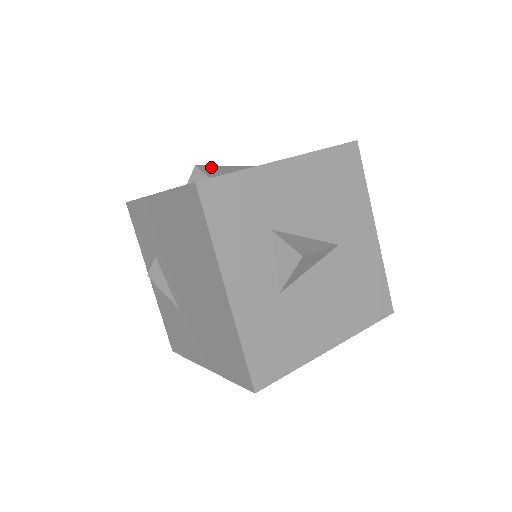
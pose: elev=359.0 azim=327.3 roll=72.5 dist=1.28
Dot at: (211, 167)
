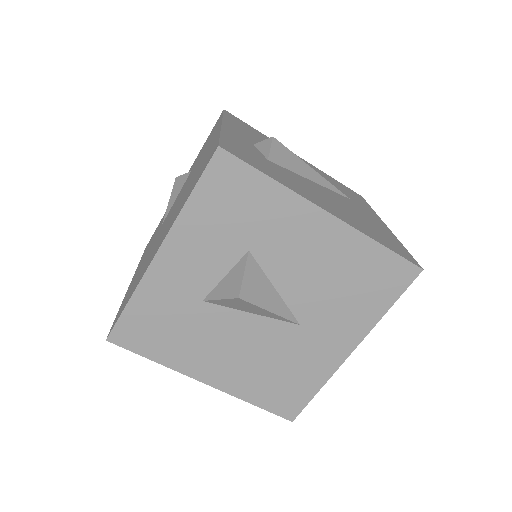
Dot at: (288, 152)
